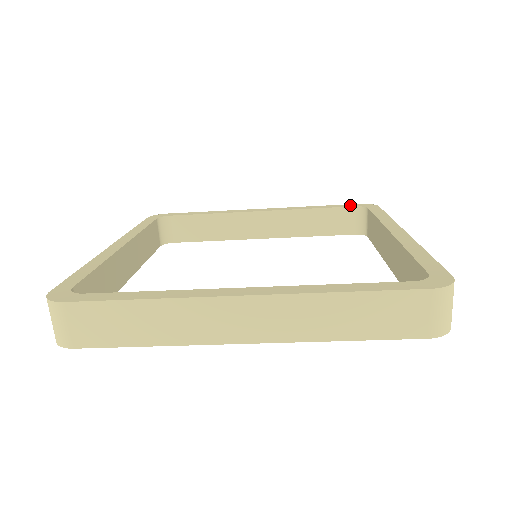
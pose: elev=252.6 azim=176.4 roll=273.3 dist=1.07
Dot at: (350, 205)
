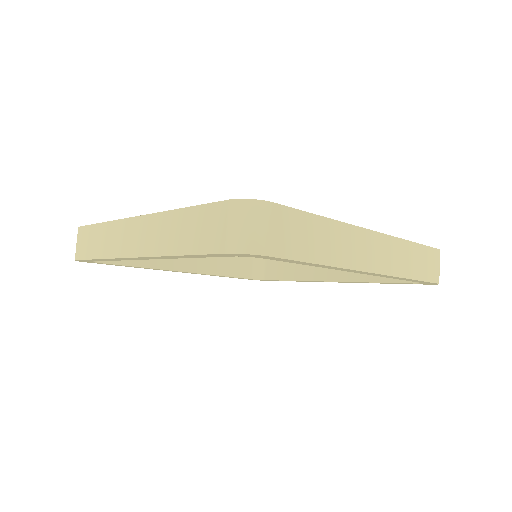
Dot at: occluded
